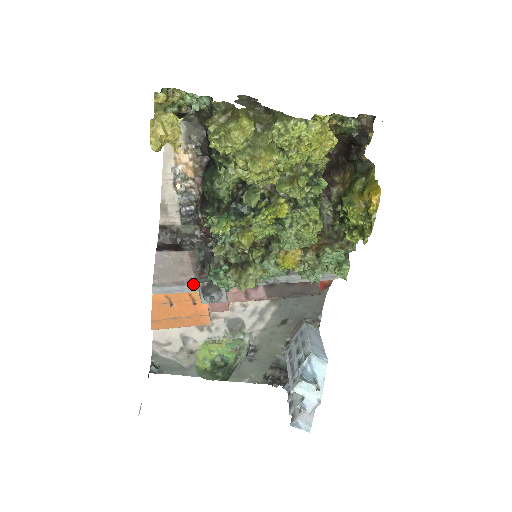
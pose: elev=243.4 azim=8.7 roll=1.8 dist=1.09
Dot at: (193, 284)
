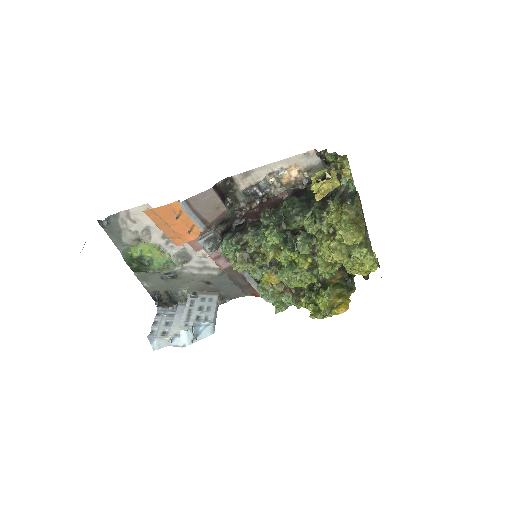
Dot at: (205, 225)
